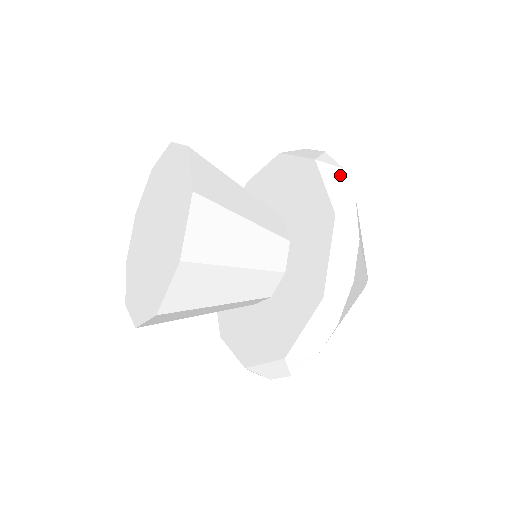
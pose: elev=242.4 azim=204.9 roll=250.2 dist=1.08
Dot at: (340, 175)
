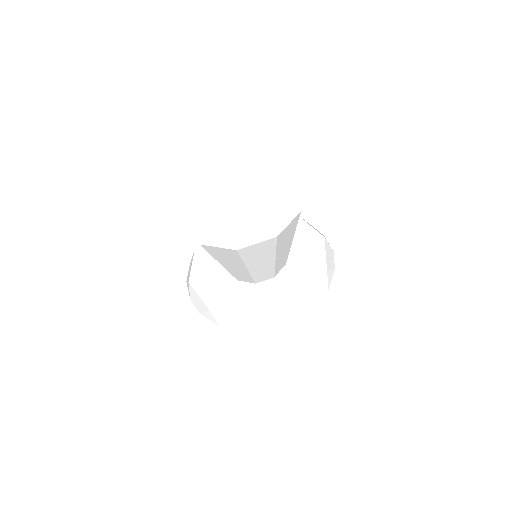
Dot at: (332, 254)
